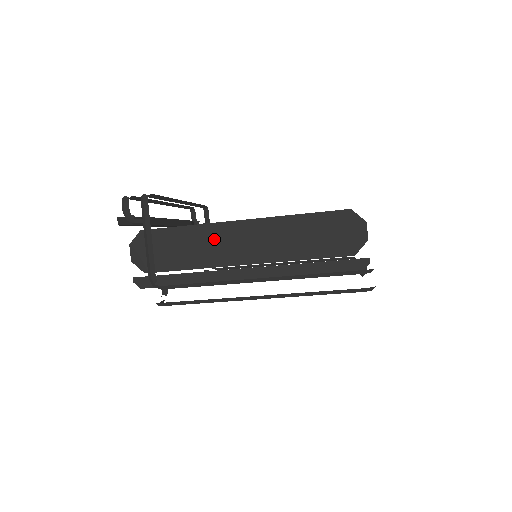
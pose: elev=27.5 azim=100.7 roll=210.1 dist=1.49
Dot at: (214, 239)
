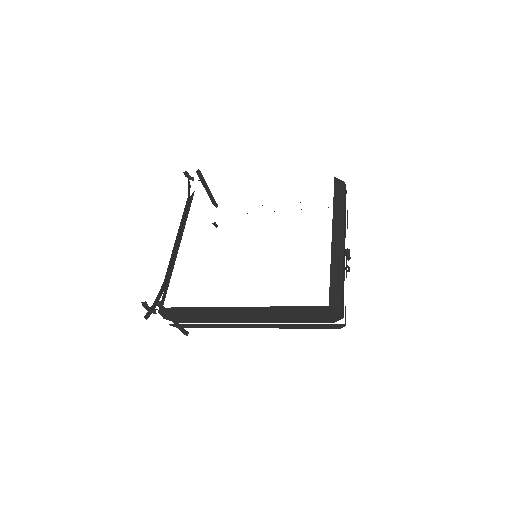
Dot at: (223, 313)
